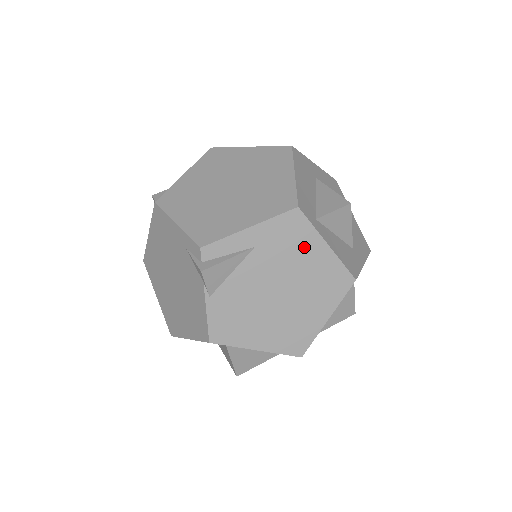
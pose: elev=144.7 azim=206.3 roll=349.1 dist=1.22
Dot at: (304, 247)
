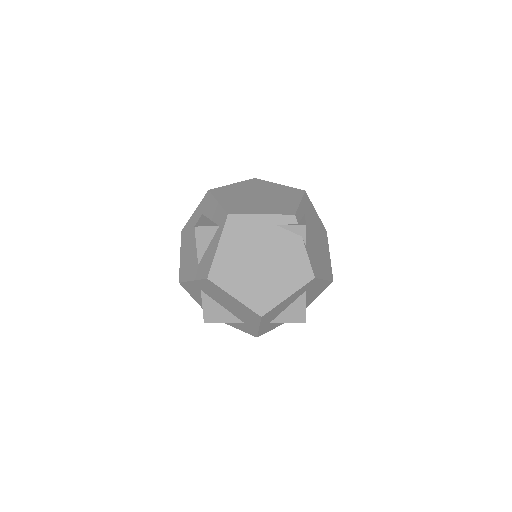
Dot at: (313, 213)
